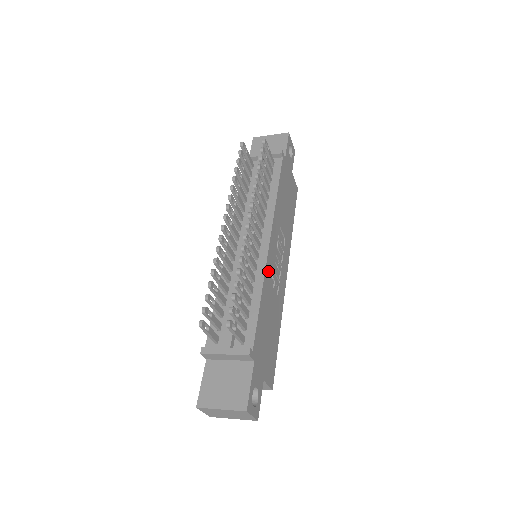
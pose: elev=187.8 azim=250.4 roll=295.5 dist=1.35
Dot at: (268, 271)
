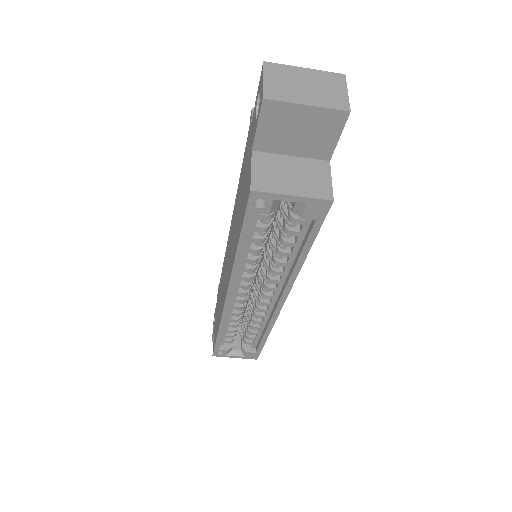
Dot at: occluded
